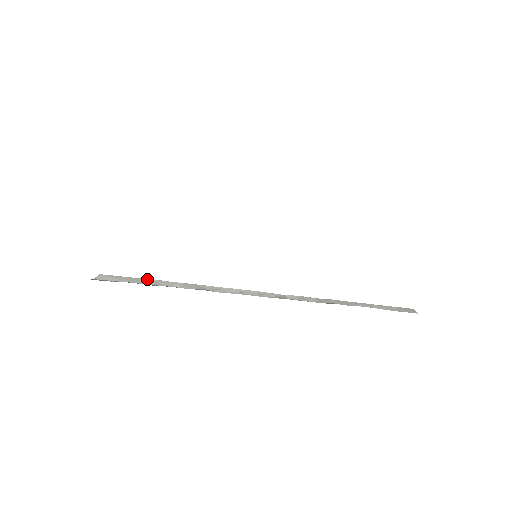
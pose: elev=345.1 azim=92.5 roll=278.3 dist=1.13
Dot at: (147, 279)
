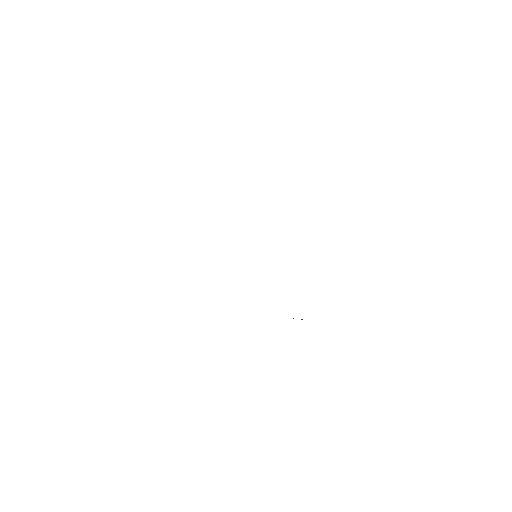
Dot at: occluded
